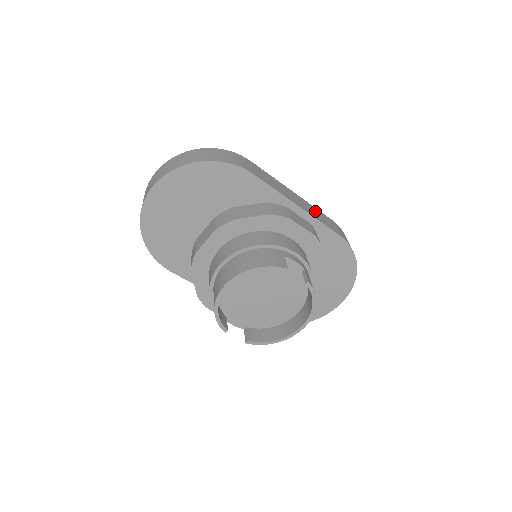
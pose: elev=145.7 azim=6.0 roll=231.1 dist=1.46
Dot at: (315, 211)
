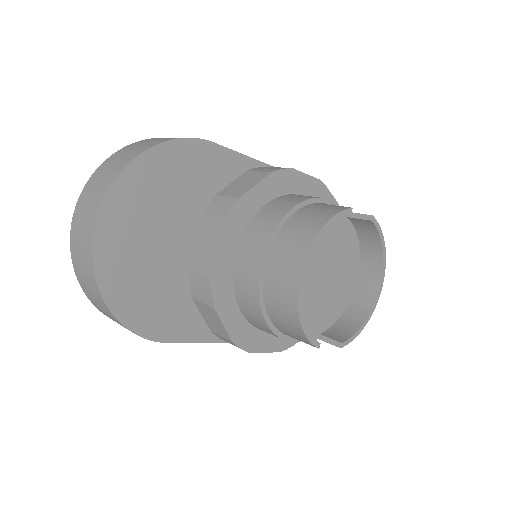
Dot at: occluded
